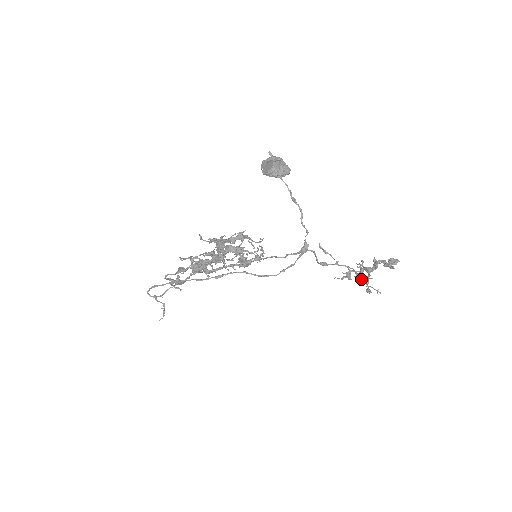
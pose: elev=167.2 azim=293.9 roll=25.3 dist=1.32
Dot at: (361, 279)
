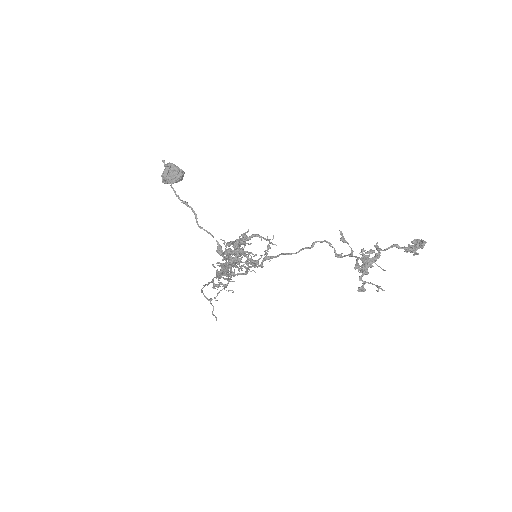
Dot at: occluded
